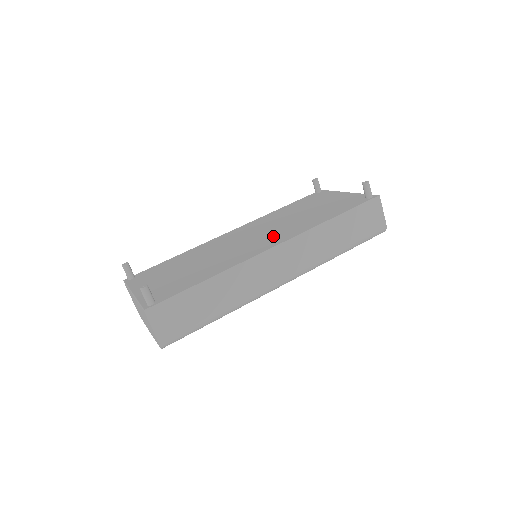
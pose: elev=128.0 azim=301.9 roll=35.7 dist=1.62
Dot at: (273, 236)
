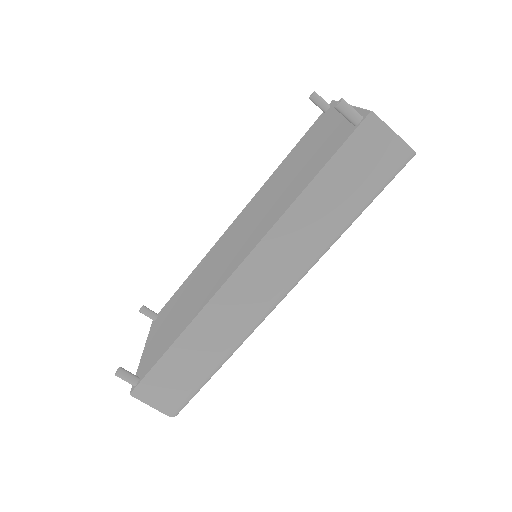
Dot at: (247, 239)
